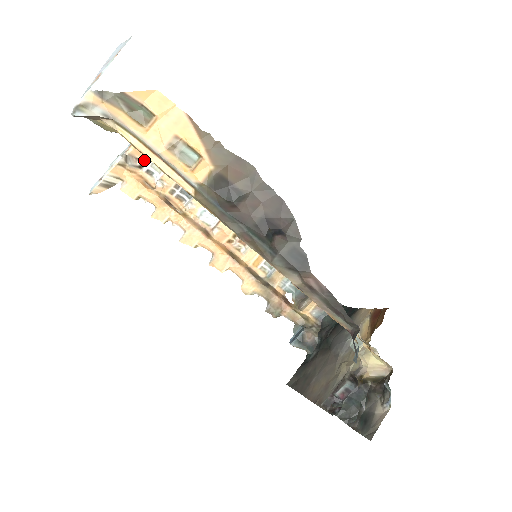
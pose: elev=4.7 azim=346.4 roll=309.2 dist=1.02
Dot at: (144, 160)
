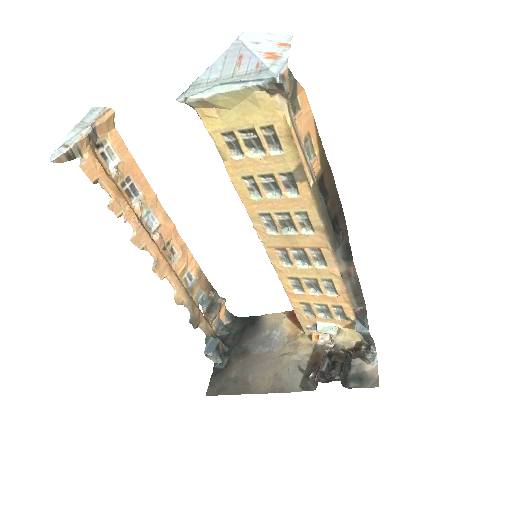
Dot at: (101, 140)
